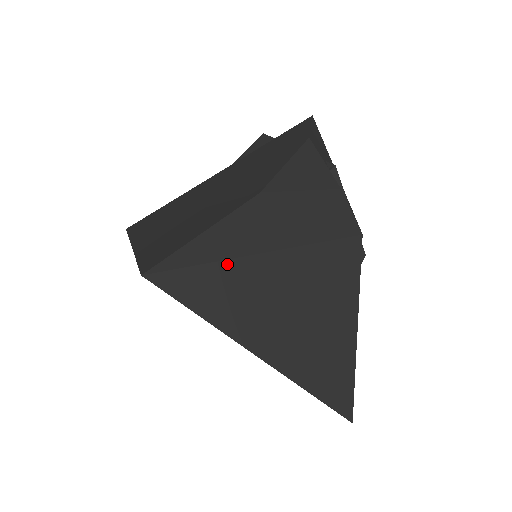
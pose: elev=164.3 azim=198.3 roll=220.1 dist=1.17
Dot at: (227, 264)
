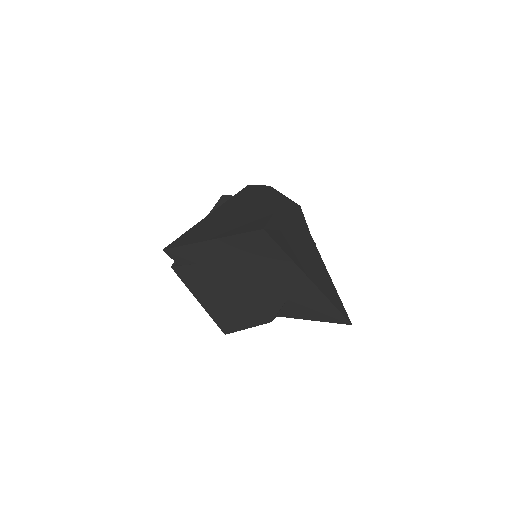
Dot at: (284, 233)
